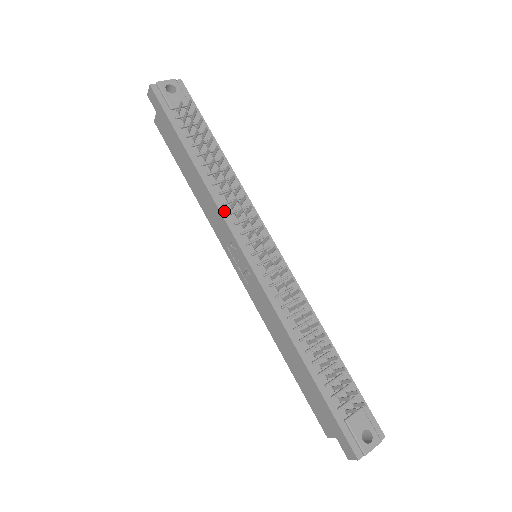
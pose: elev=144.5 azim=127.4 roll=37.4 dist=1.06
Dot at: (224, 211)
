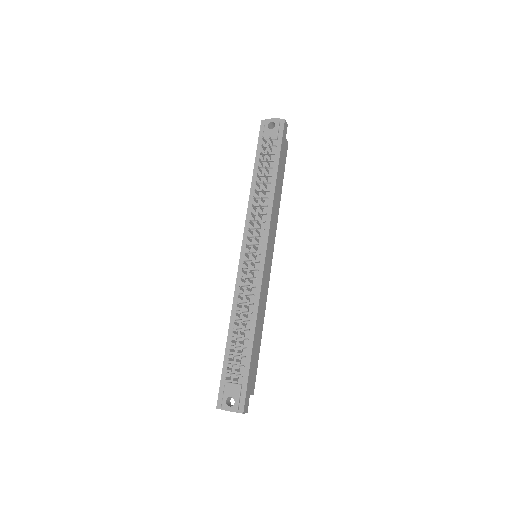
Dot at: (249, 218)
